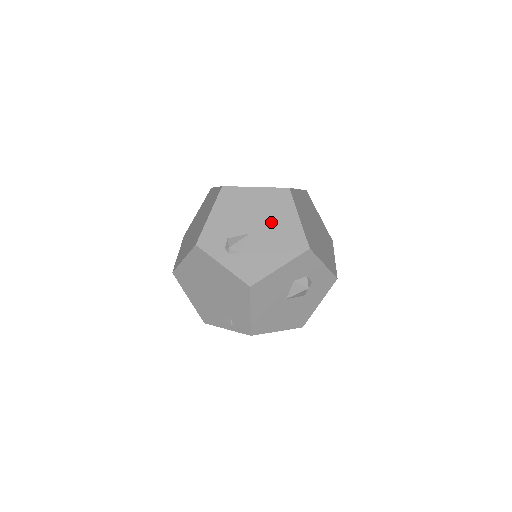
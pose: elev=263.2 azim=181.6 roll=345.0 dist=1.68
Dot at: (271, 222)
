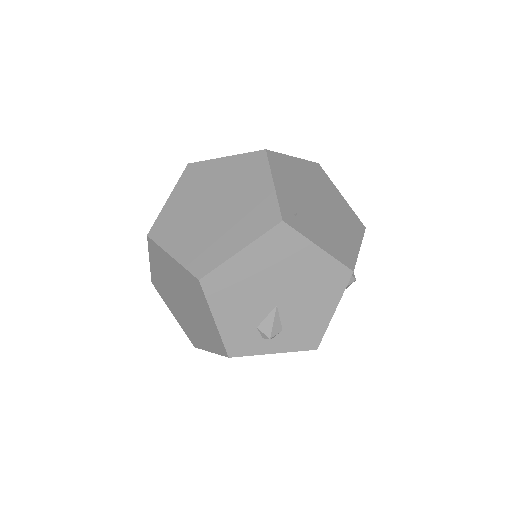
Dot at: (291, 276)
